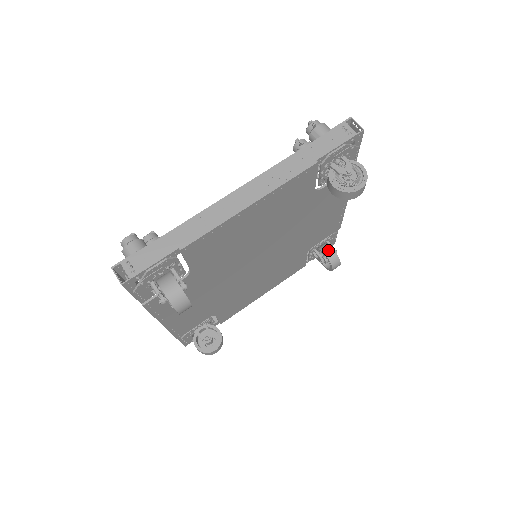
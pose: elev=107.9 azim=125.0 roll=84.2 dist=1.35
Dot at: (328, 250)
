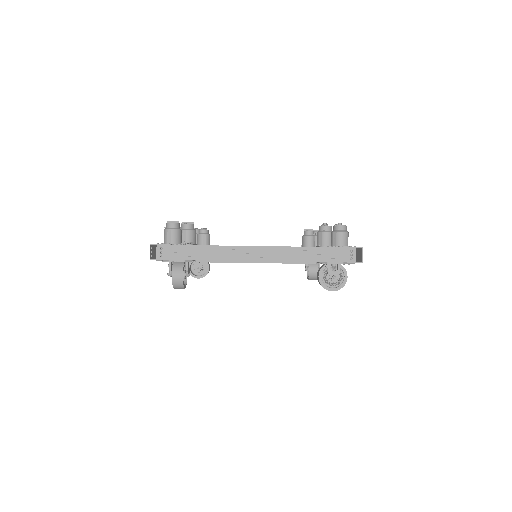
Dot at: (314, 268)
